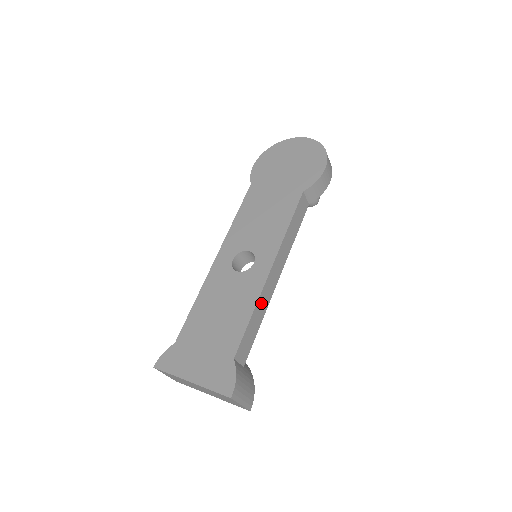
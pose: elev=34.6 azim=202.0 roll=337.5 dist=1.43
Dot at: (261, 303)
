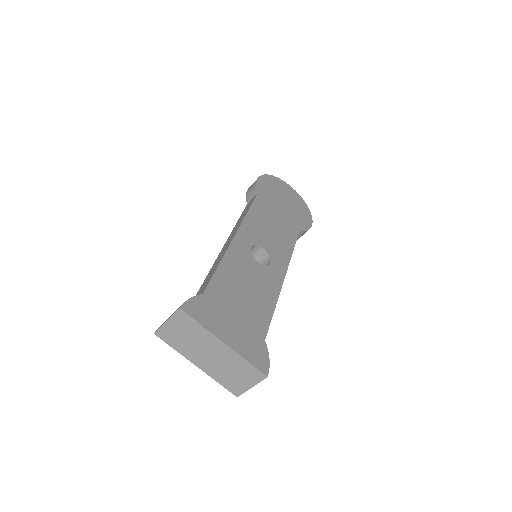
Dot at: occluded
